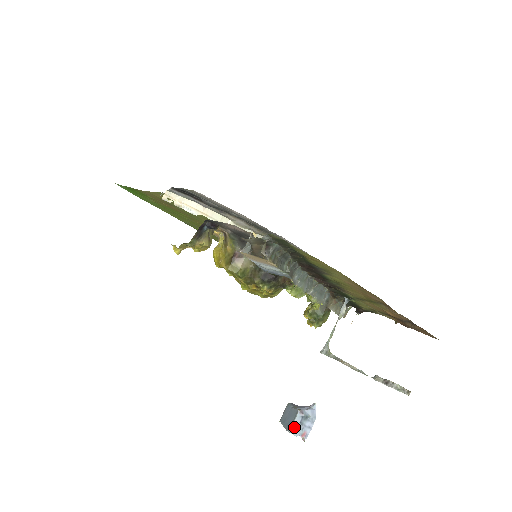
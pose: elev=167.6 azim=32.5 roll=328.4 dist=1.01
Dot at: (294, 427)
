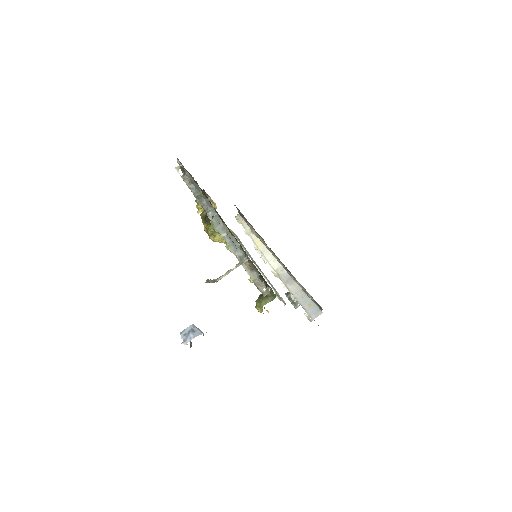
Dot at: (184, 331)
